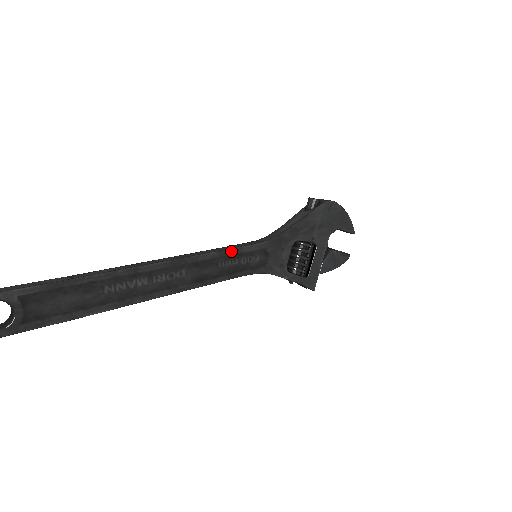
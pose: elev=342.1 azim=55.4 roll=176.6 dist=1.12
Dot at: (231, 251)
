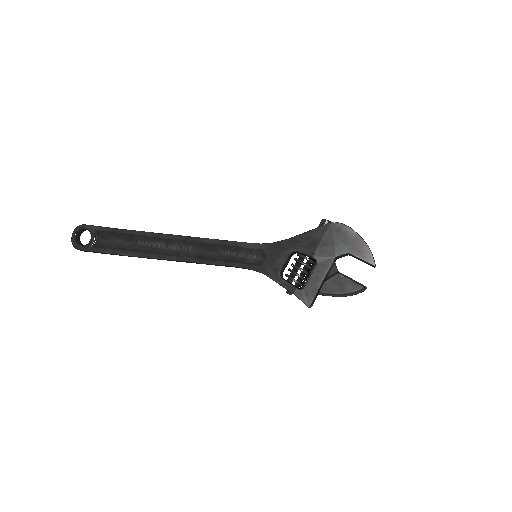
Dot at: (230, 243)
